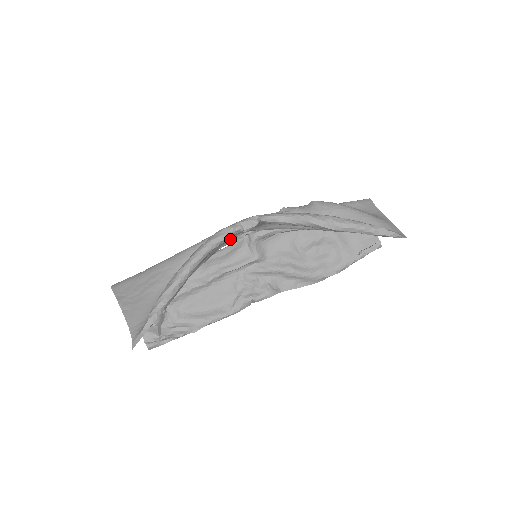
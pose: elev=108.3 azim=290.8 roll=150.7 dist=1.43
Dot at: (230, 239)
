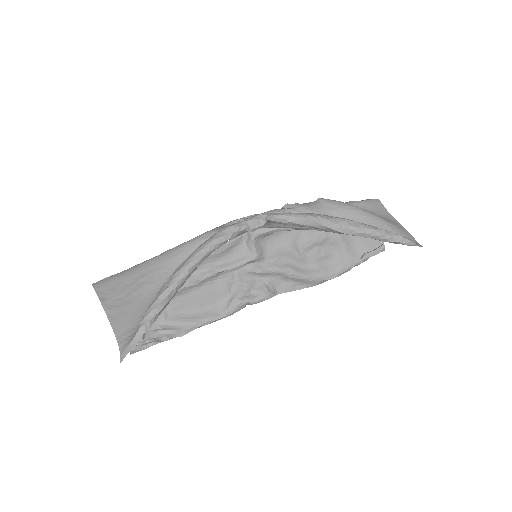
Dot at: occluded
